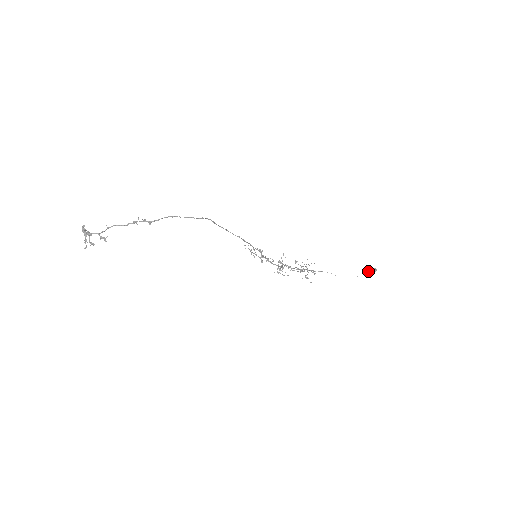
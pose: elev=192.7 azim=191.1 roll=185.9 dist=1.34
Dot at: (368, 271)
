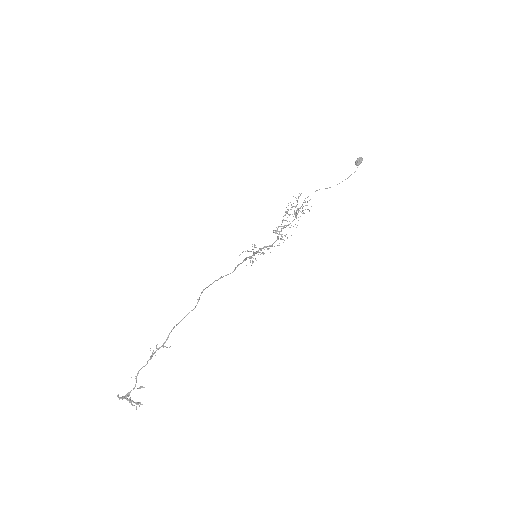
Dot at: (355, 164)
